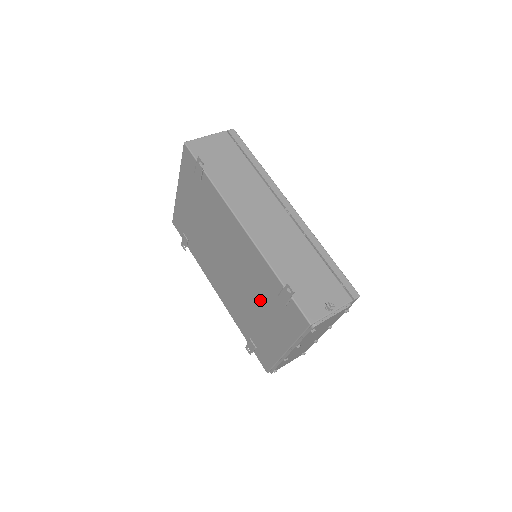
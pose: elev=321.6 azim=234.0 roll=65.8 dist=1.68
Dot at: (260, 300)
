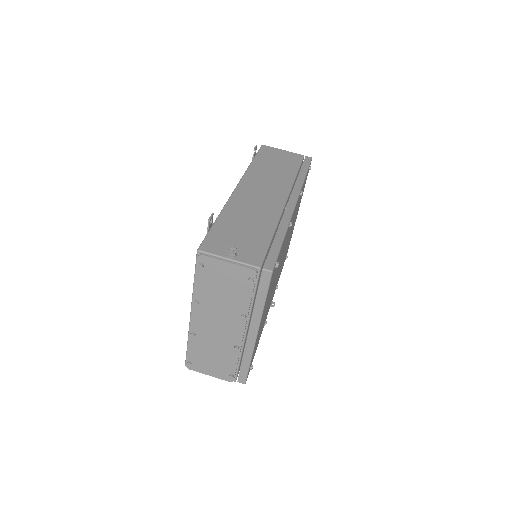
Dot at: occluded
